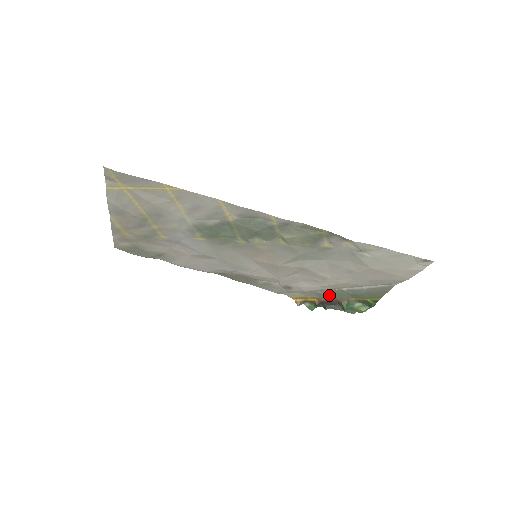
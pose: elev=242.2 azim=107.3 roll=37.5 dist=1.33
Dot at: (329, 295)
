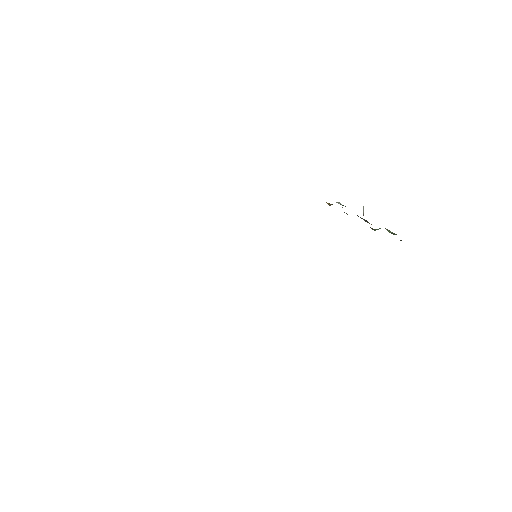
Dot at: occluded
